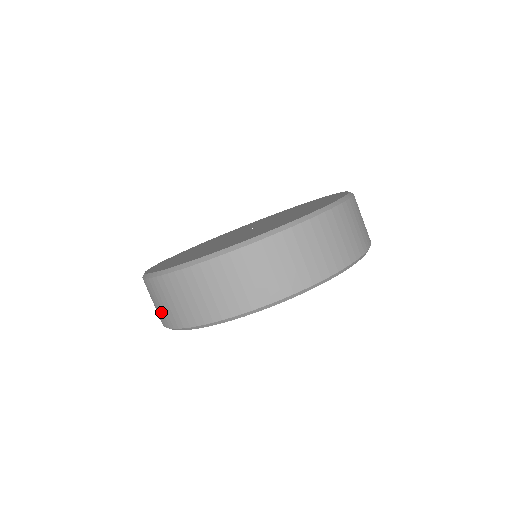
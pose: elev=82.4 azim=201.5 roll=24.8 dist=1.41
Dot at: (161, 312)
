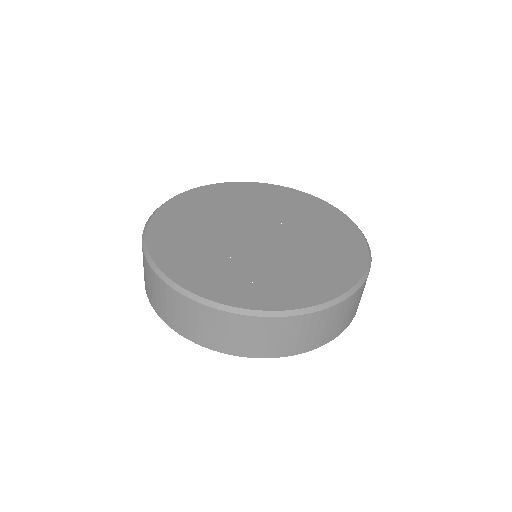
Dot at: (219, 339)
